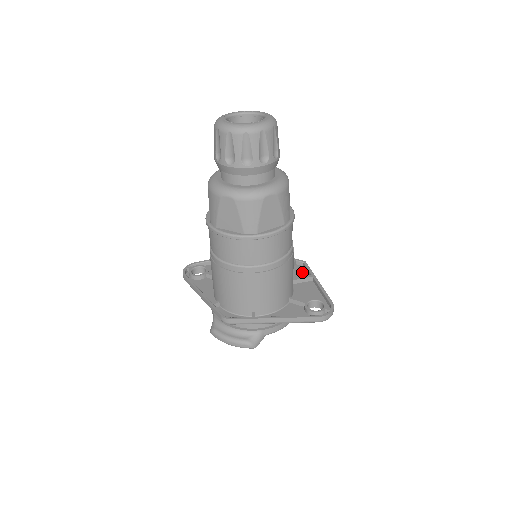
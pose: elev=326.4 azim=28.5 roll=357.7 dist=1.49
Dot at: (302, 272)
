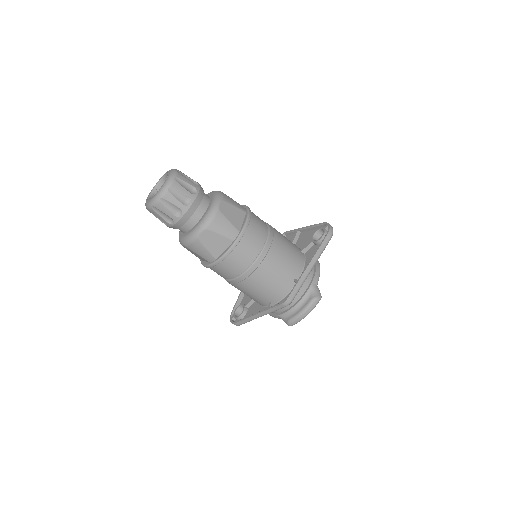
Dot at: (290, 238)
